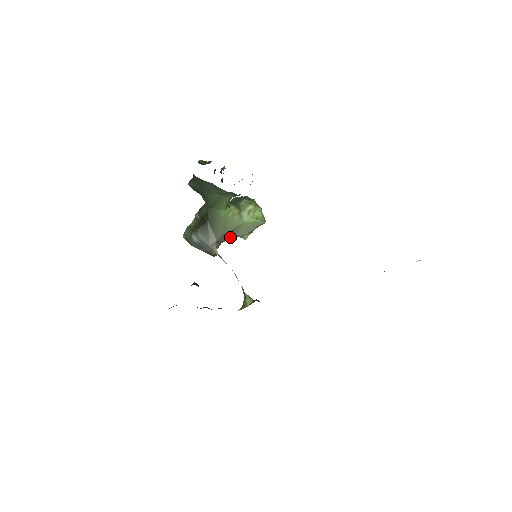
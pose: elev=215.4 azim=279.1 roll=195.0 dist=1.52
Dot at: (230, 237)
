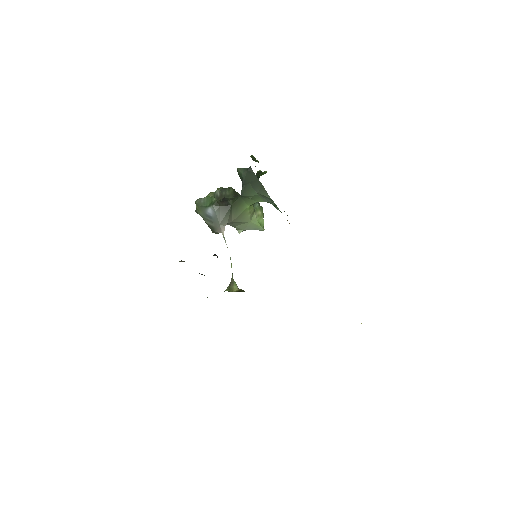
Dot at: (232, 225)
